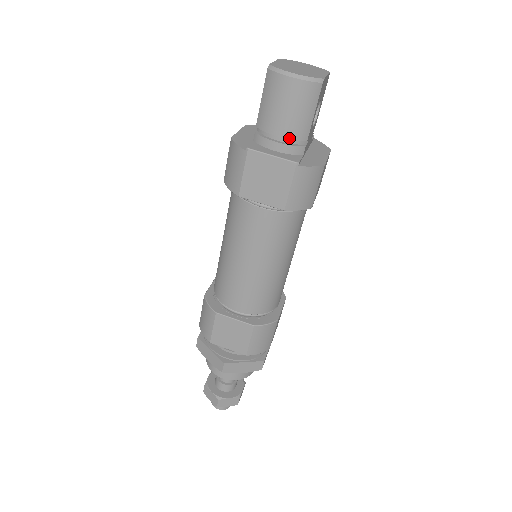
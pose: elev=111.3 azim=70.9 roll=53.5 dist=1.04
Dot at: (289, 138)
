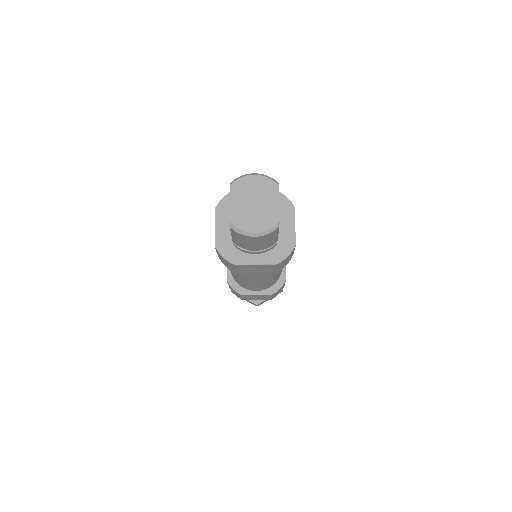
Dot at: (263, 249)
